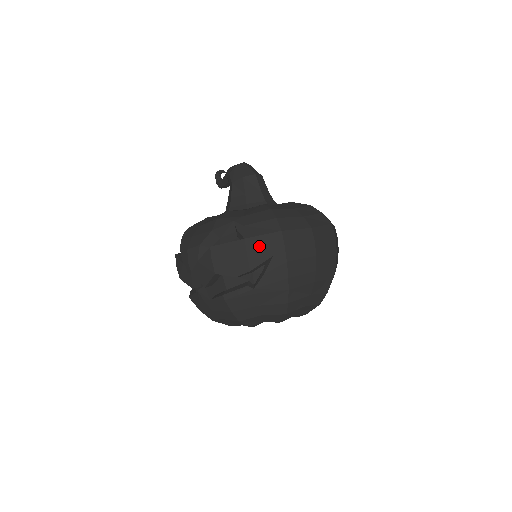
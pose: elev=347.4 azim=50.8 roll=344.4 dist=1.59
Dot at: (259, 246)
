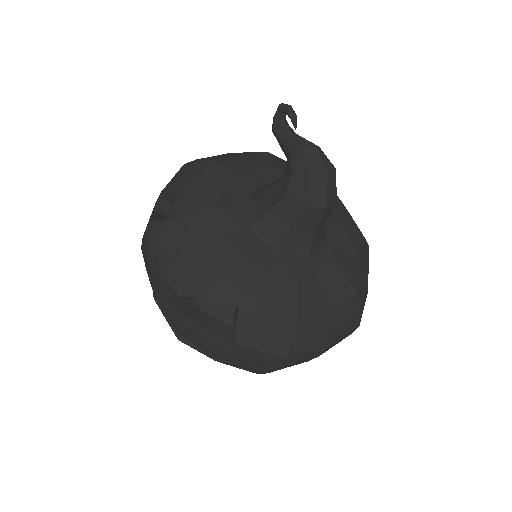
Dot at: (248, 356)
